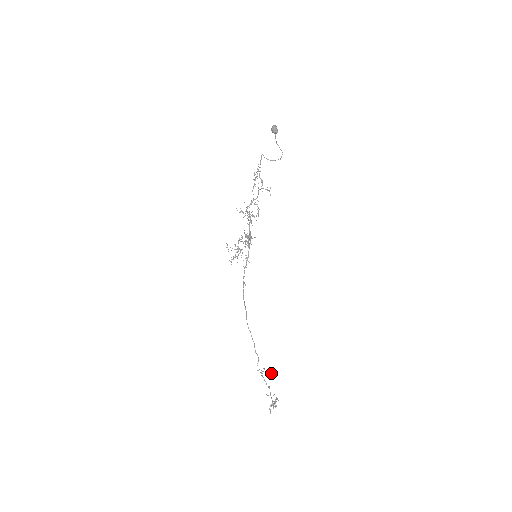
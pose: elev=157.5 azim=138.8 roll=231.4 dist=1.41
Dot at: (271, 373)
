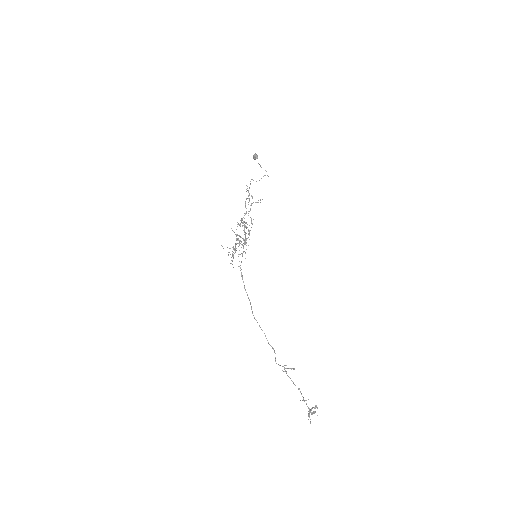
Dot at: (294, 368)
